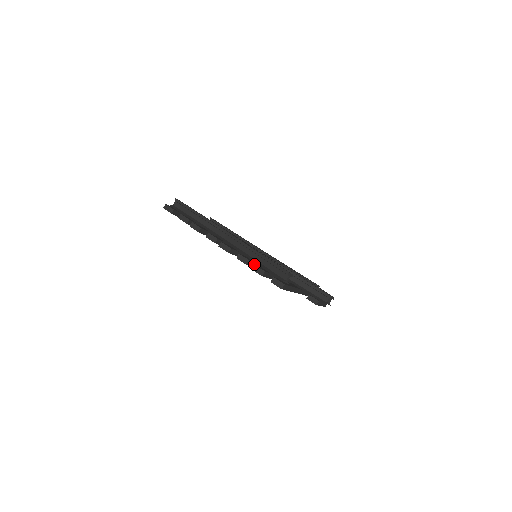
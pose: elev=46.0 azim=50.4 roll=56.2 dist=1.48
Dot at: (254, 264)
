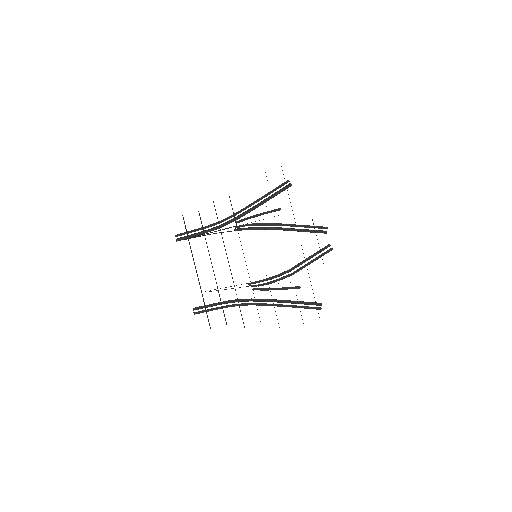
Dot at: occluded
